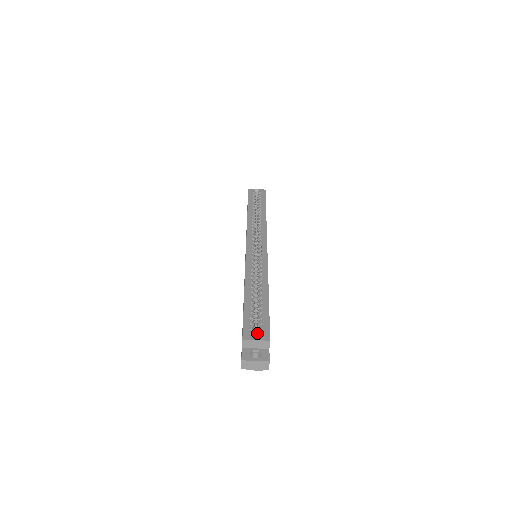
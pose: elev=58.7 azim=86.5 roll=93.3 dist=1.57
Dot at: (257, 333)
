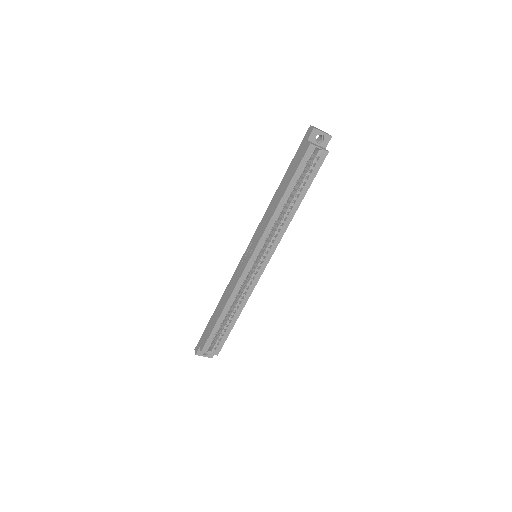
Dot at: (214, 340)
